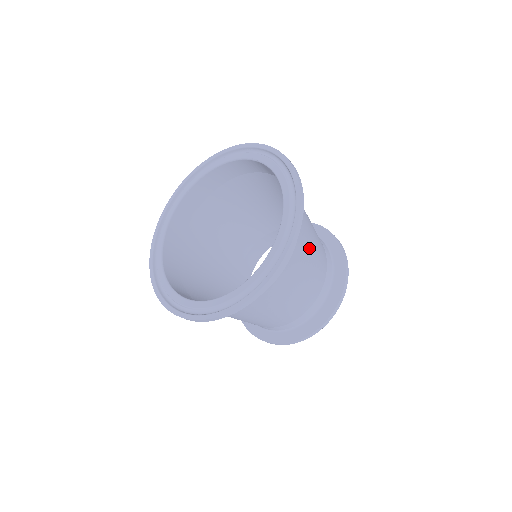
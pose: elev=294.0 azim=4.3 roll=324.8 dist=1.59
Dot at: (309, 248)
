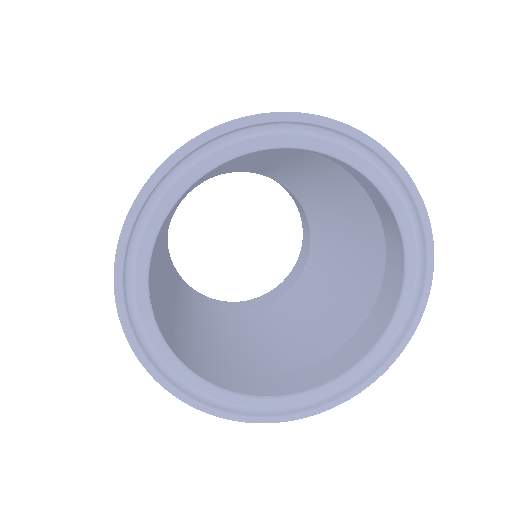
Dot at: occluded
